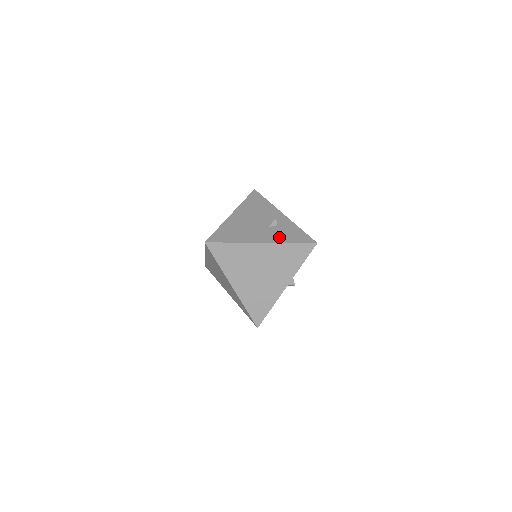
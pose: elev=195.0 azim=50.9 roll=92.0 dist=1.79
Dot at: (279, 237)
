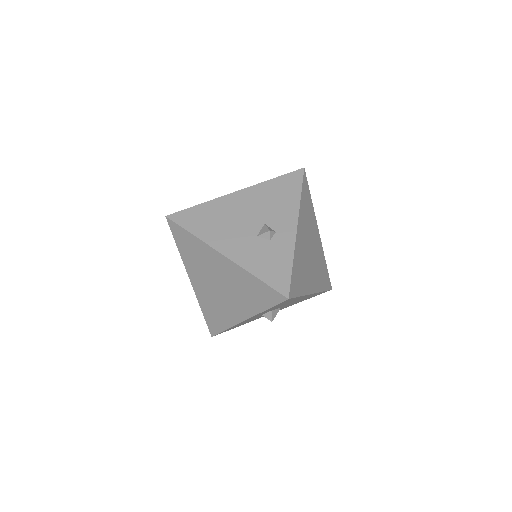
Dot at: (251, 259)
